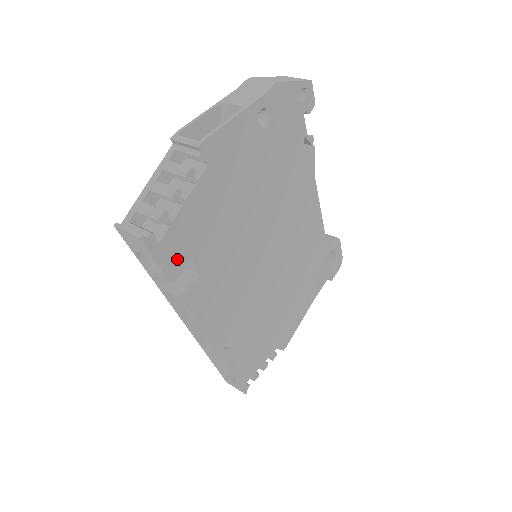
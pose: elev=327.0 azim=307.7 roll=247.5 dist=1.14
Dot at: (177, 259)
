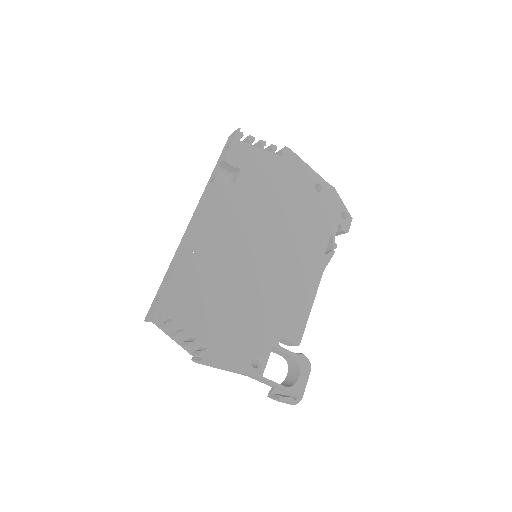
Dot at: (237, 158)
